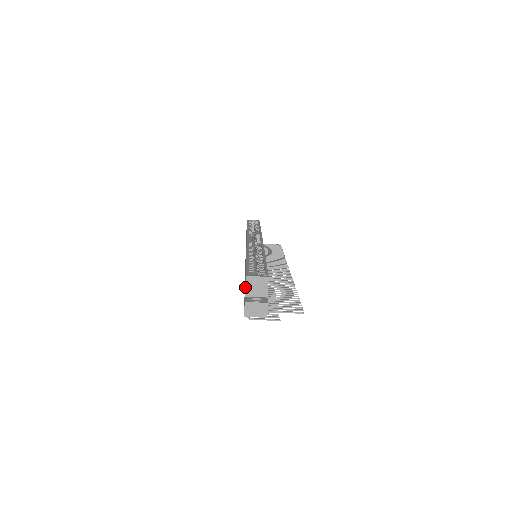
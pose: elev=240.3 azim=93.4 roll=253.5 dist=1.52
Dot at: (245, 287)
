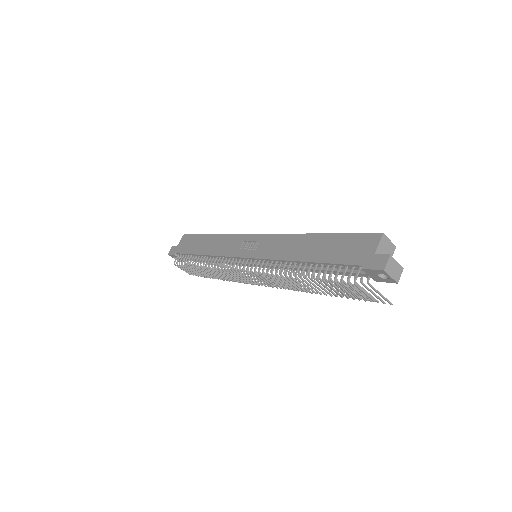
Dot at: (378, 244)
